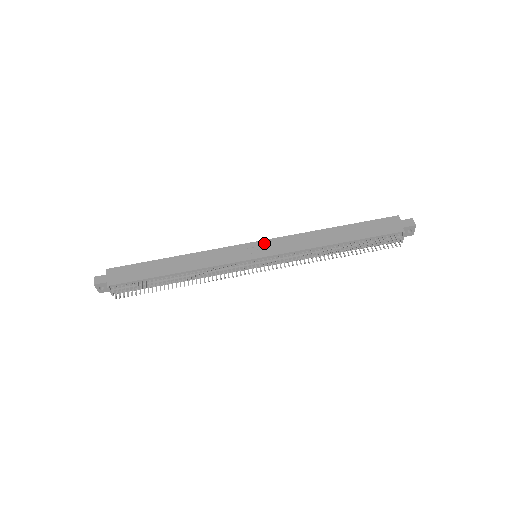
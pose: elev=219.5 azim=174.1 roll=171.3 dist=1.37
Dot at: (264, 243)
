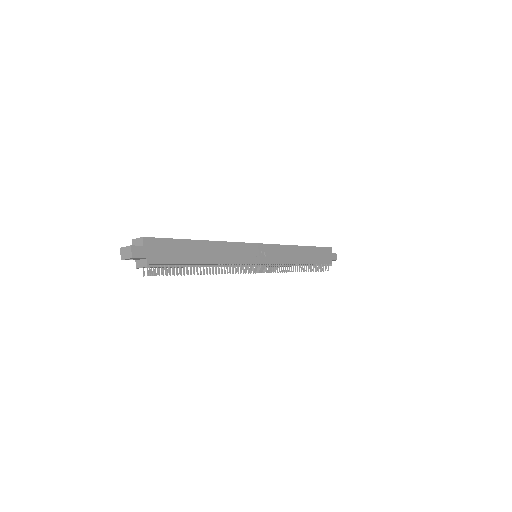
Dot at: (267, 248)
